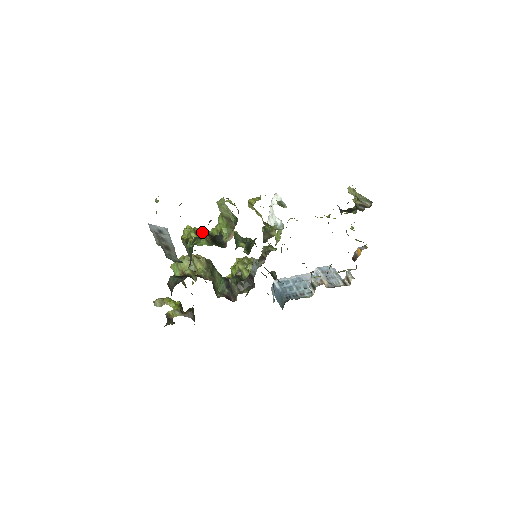
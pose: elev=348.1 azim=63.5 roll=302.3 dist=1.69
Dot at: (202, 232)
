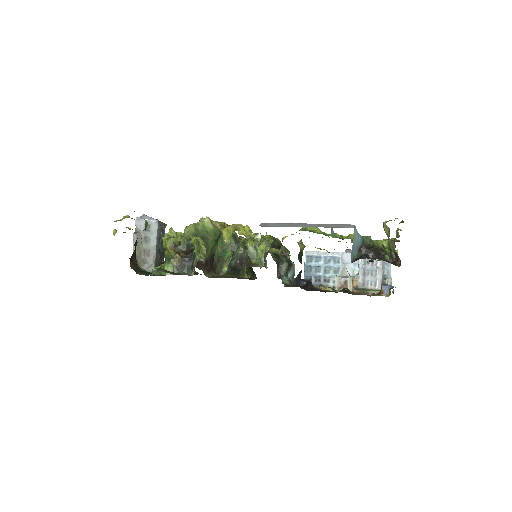
Dot at: (179, 245)
